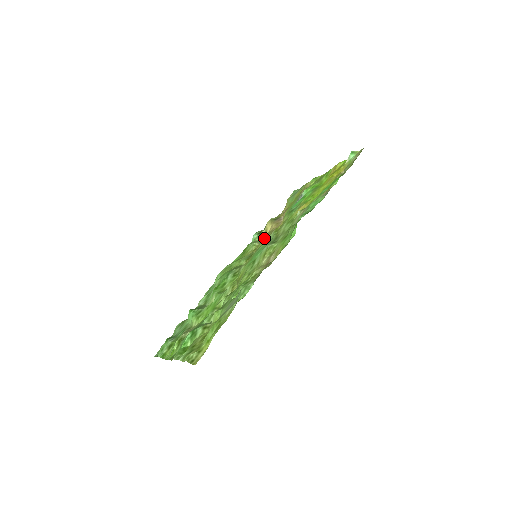
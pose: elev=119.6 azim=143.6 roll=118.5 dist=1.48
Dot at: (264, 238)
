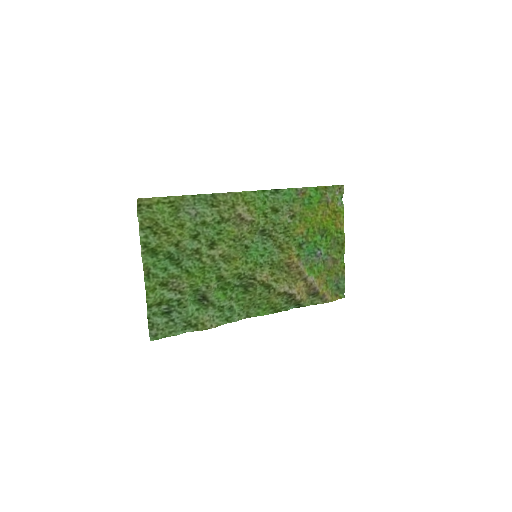
Dot at: (283, 277)
